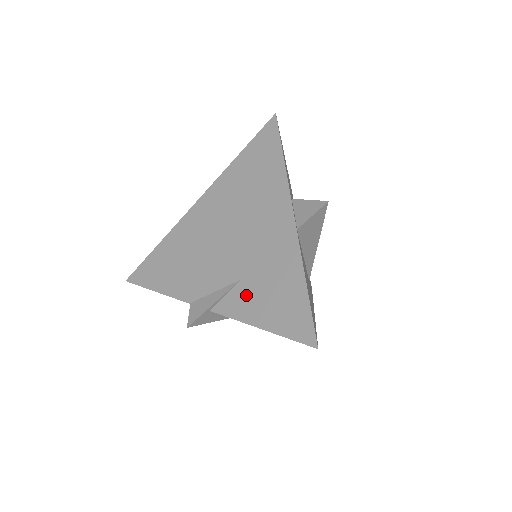
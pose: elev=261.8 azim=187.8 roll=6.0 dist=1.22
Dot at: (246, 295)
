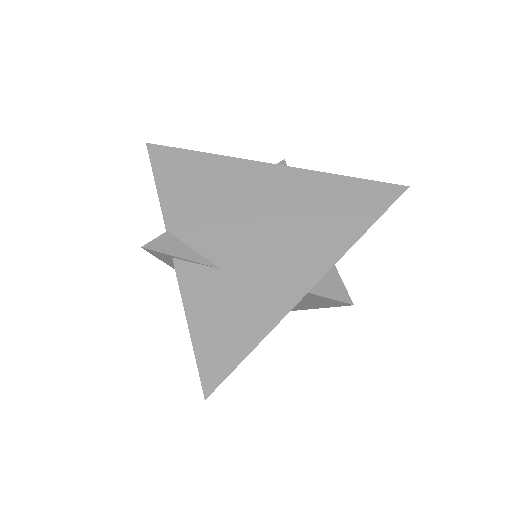
Dot at: (211, 286)
